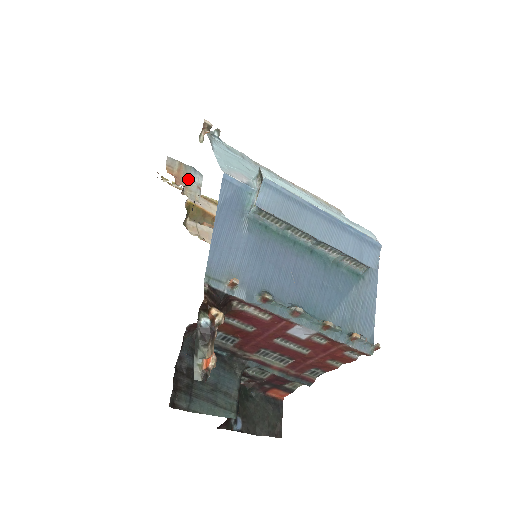
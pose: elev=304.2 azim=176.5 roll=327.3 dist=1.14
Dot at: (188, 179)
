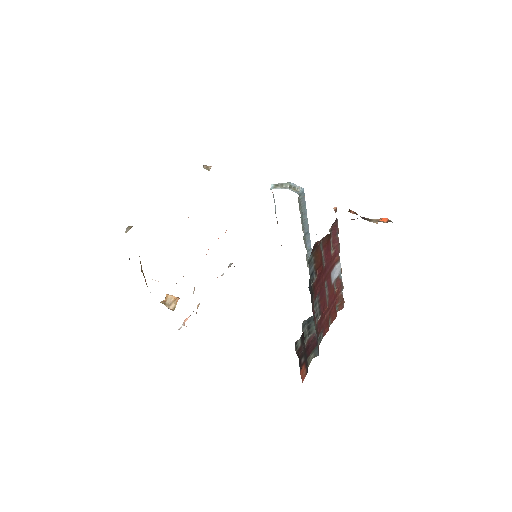
Dot at: occluded
